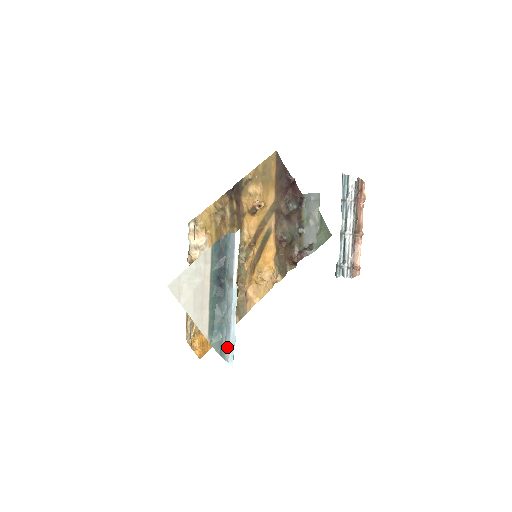
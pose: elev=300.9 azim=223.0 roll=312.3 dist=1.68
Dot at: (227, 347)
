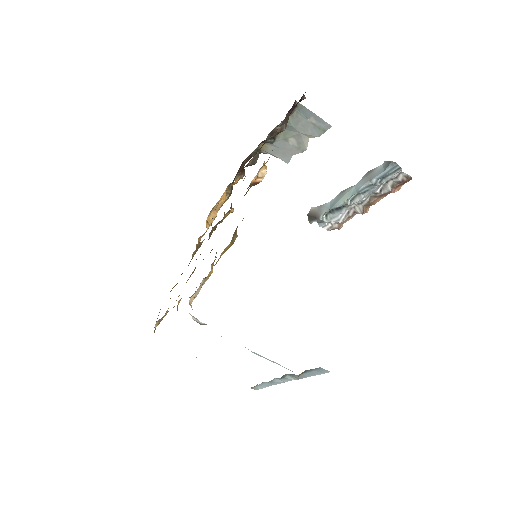
Dot at: (259, 387)
